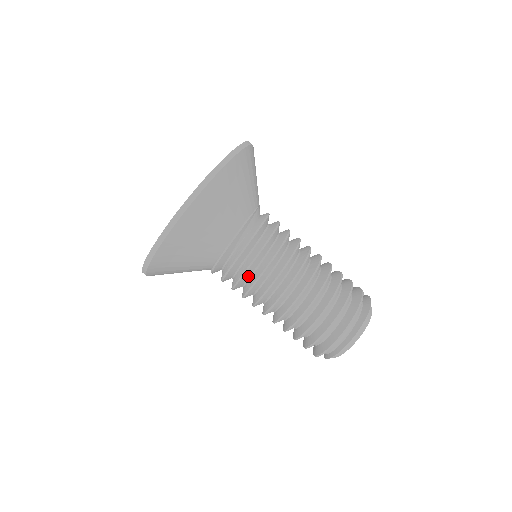
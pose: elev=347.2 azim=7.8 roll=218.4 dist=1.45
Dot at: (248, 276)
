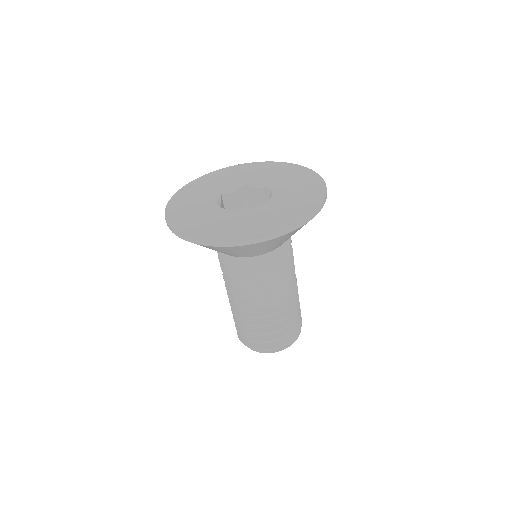
Dot at: occluded
